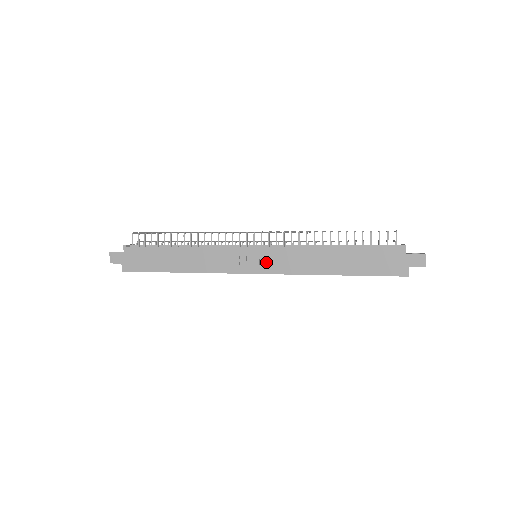
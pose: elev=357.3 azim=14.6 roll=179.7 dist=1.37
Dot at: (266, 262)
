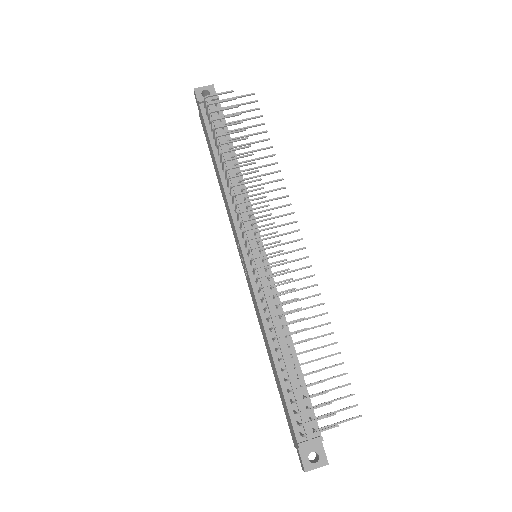
Dot at: (247, 276)
